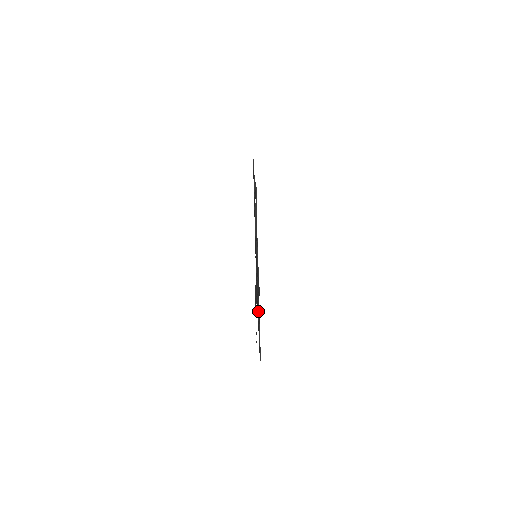
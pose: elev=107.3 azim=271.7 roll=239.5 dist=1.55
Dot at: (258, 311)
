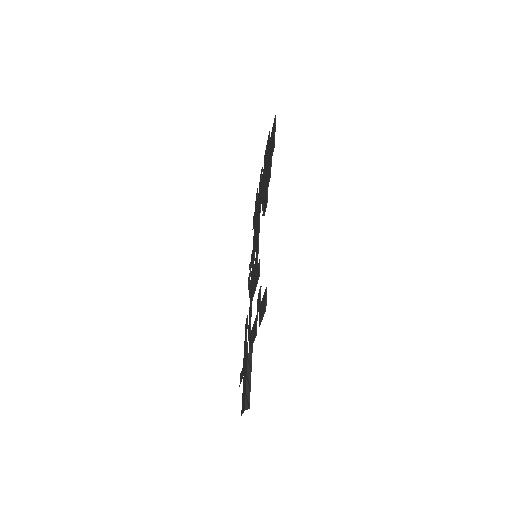
Dot at: (248, 339)
